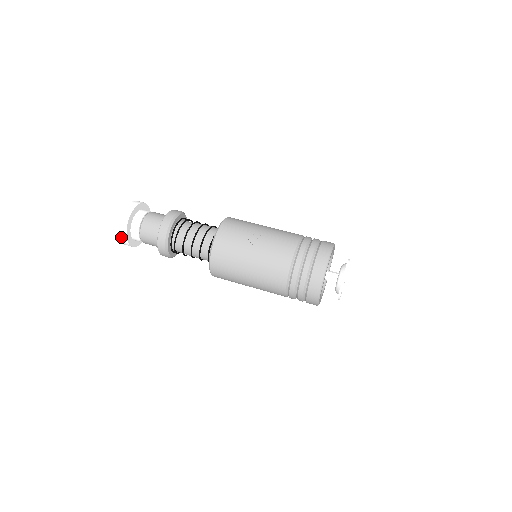
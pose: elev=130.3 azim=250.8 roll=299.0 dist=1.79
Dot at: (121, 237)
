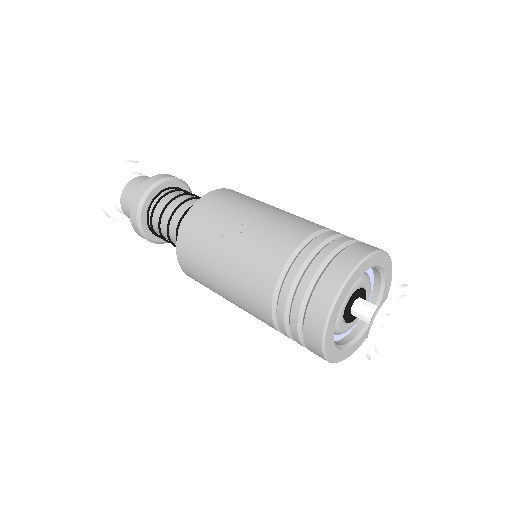
Dot at: (103, 211)
